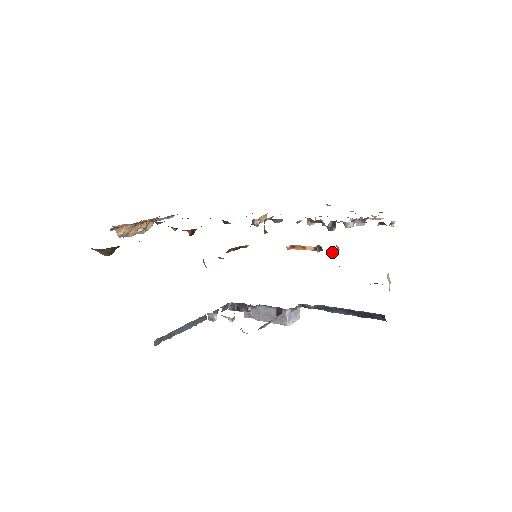
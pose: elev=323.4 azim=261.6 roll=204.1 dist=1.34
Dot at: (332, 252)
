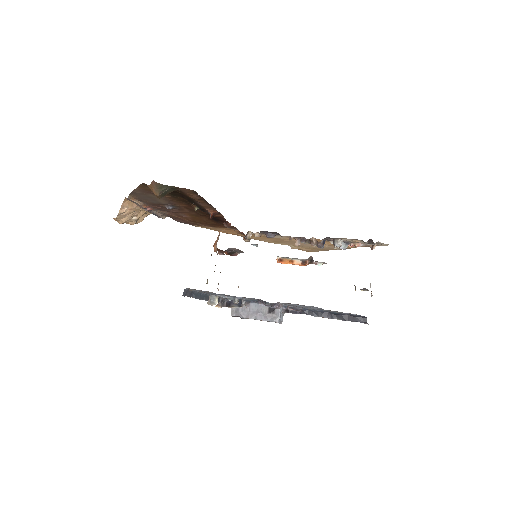
Dot at: occluded
